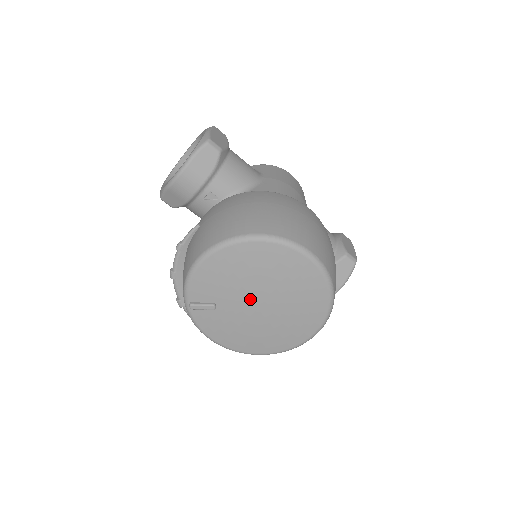
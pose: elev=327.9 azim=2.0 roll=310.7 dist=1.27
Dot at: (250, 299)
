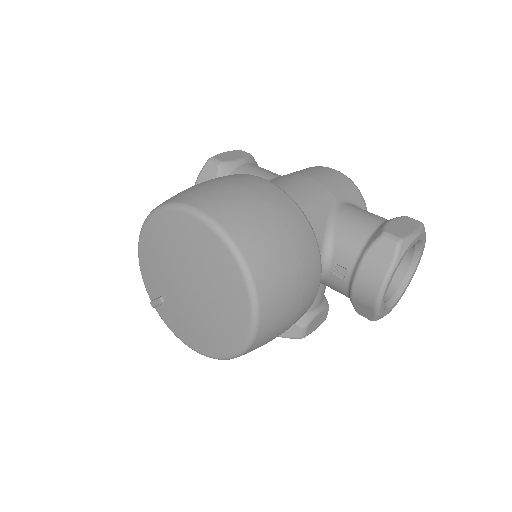
Dot at: (178, 283)
